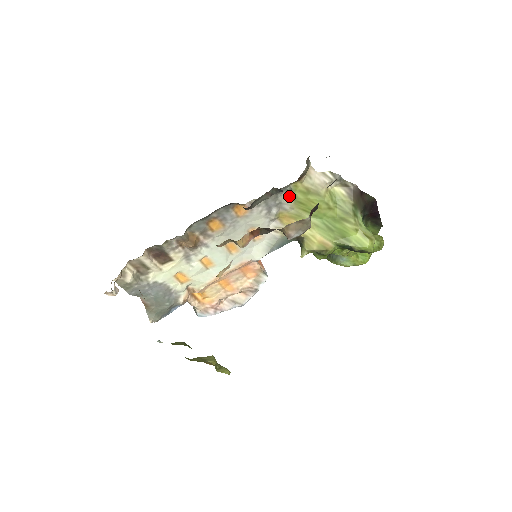
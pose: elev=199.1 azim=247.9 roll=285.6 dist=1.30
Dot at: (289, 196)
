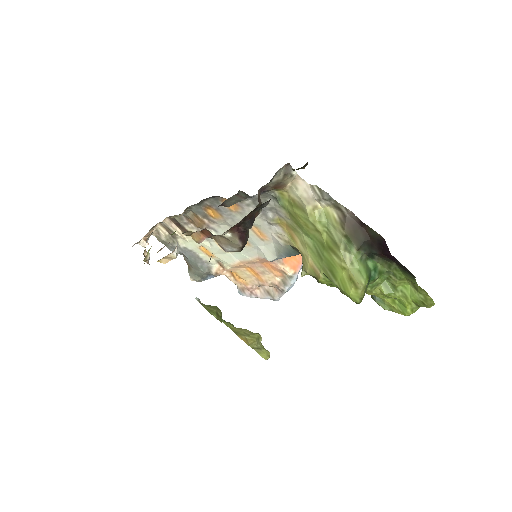
Dot at: (279, 203)
